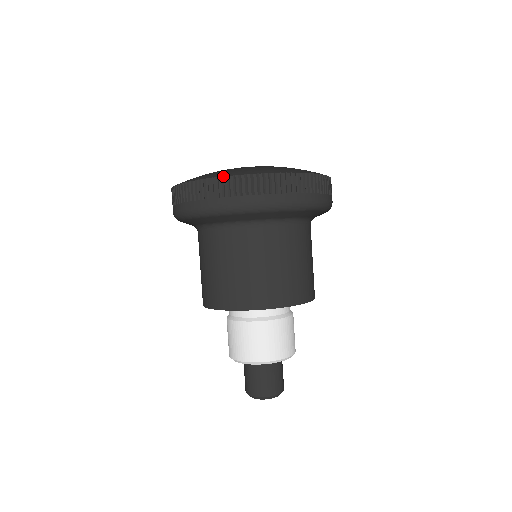
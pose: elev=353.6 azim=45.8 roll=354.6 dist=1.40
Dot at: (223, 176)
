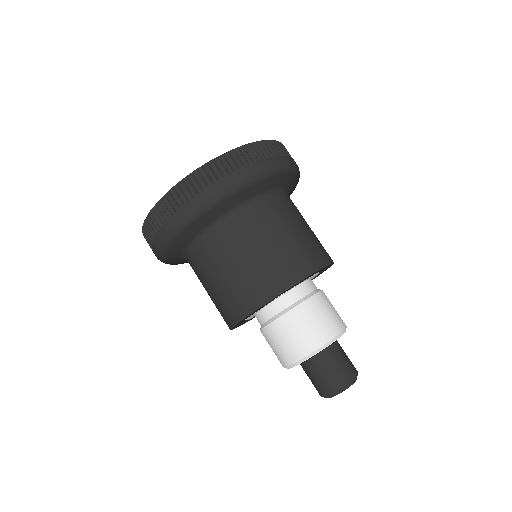
Dot at: (197, 169)
